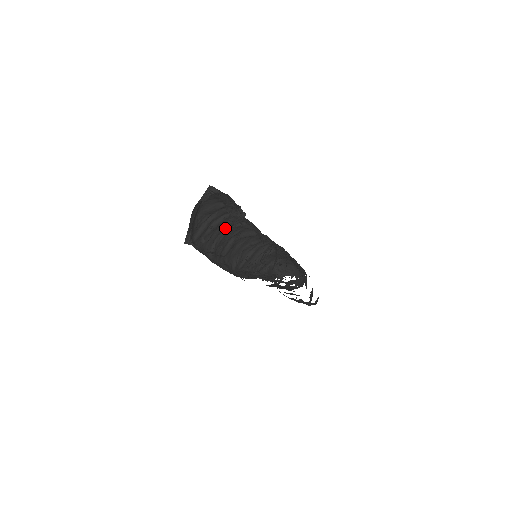
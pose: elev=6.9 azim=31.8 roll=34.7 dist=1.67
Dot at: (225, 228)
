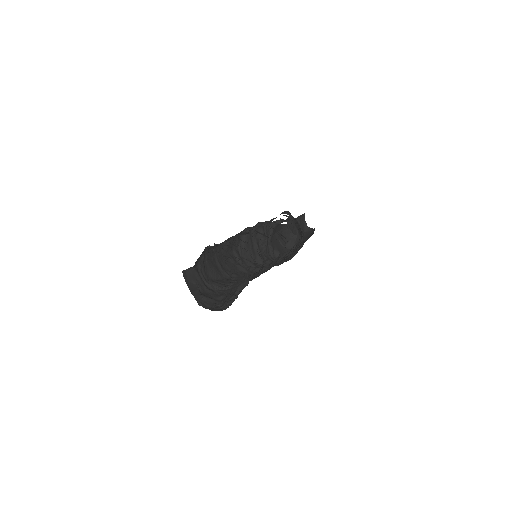
Dot at: occluded
